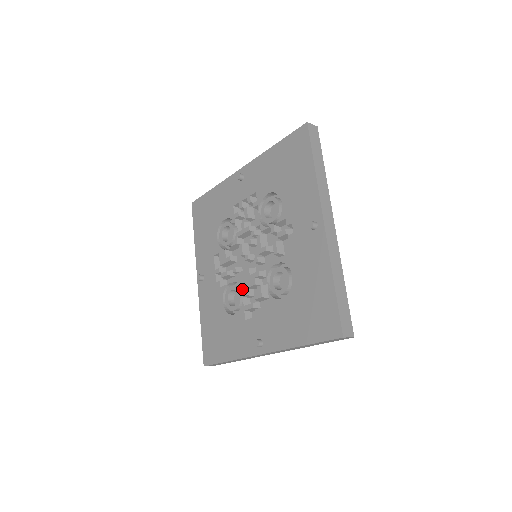
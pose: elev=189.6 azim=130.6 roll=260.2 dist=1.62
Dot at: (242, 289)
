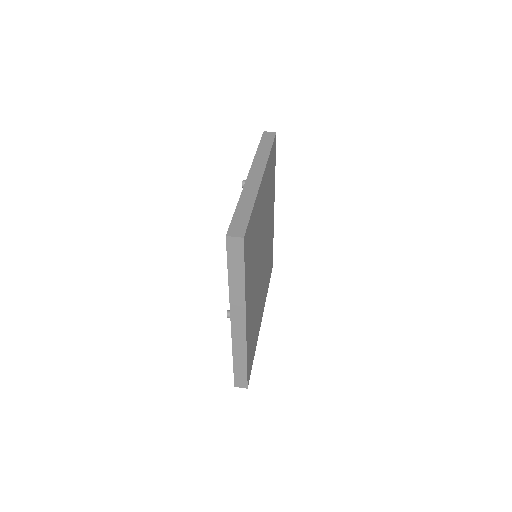
Dot at: occluded
